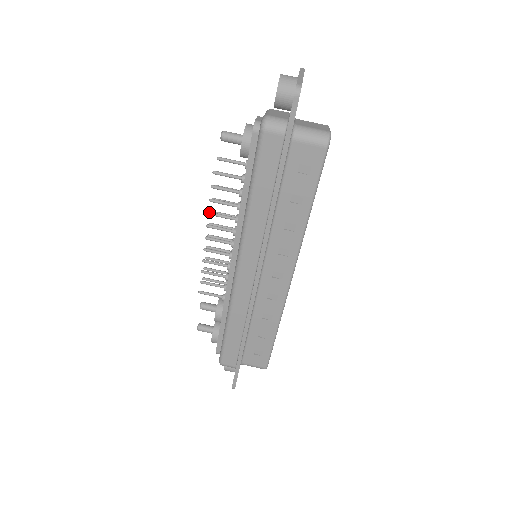
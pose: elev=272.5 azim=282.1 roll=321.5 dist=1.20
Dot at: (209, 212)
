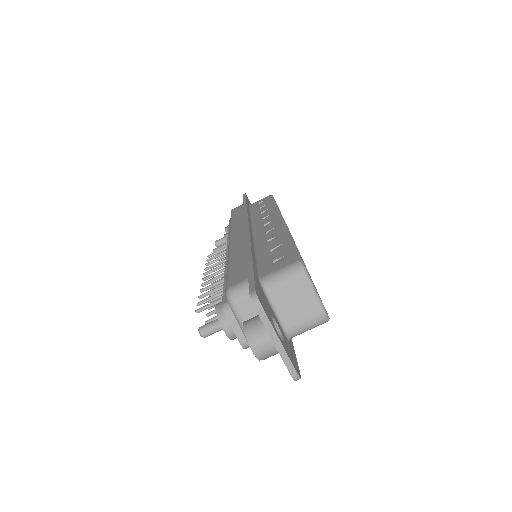
Dot at: occluded
